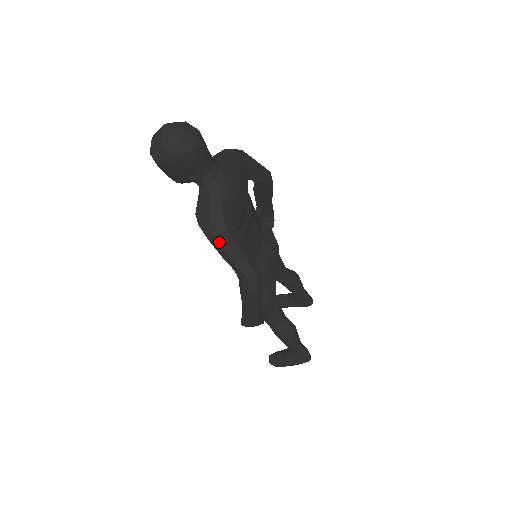
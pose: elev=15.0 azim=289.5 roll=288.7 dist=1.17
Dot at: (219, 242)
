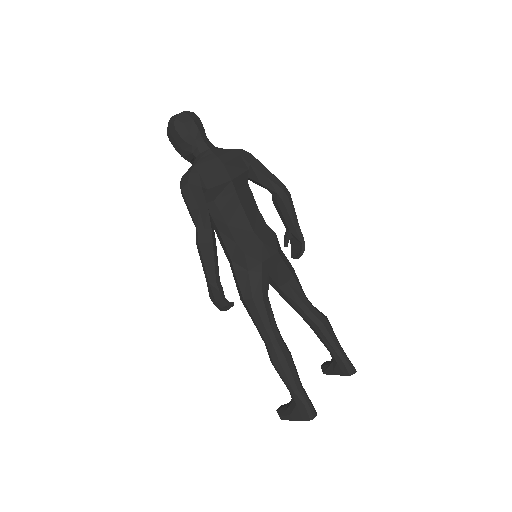
Dot at: (183, 191)
